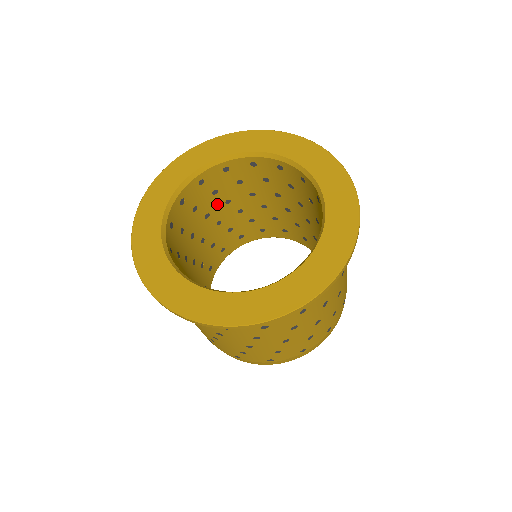
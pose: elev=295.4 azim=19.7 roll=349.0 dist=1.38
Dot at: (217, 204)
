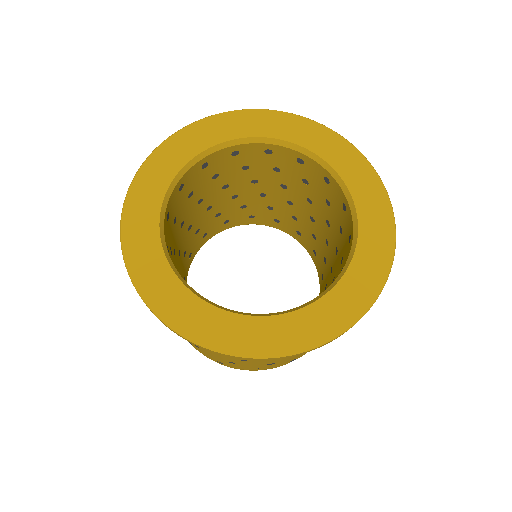
Dot at: (190, 207)
